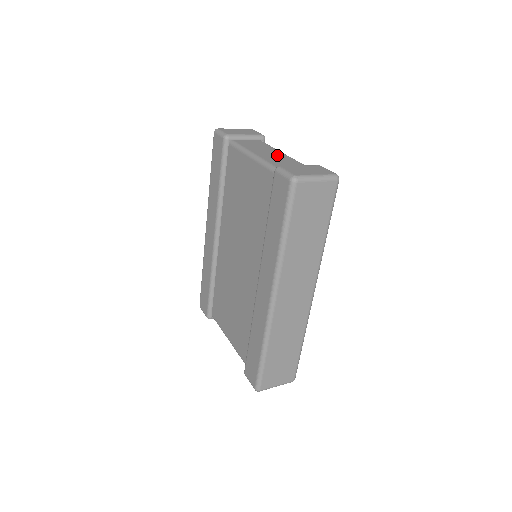
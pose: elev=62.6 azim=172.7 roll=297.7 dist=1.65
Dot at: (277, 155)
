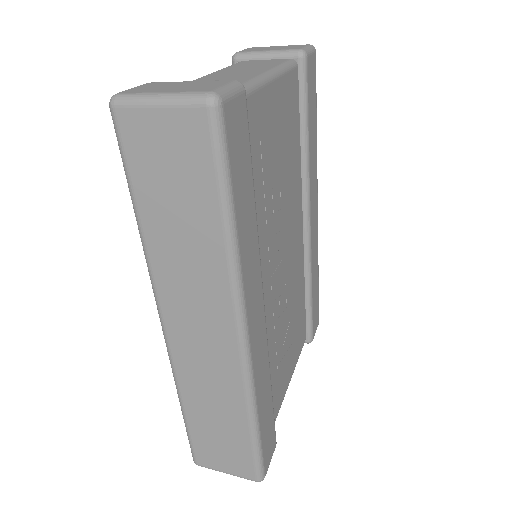
Dot at: (241, 74)
